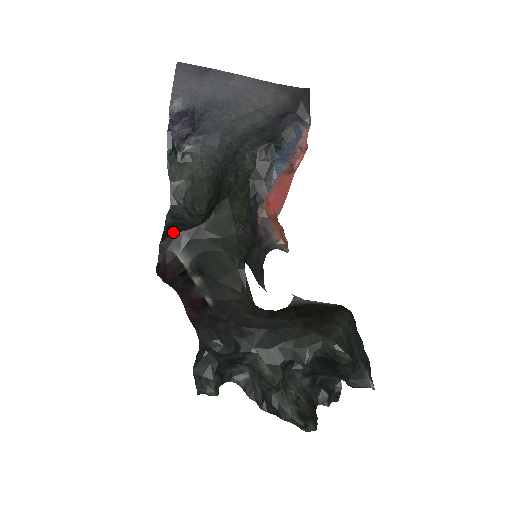
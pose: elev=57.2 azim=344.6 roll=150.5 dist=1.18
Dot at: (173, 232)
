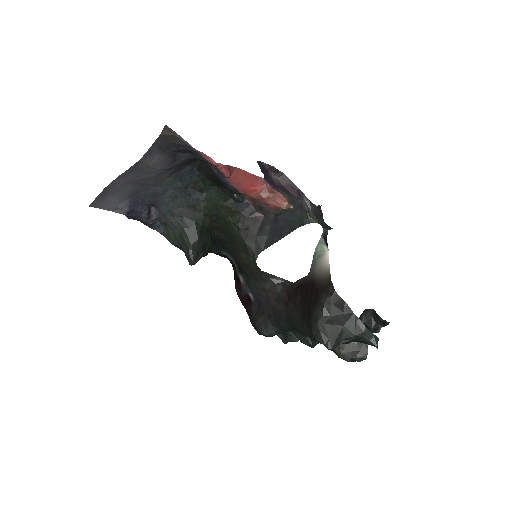
Dot at: (211, 246)
